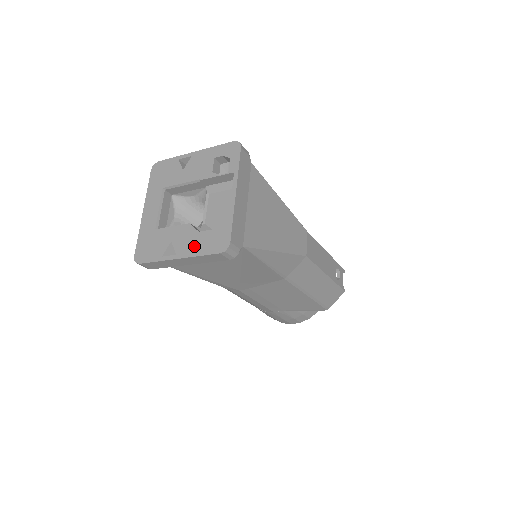
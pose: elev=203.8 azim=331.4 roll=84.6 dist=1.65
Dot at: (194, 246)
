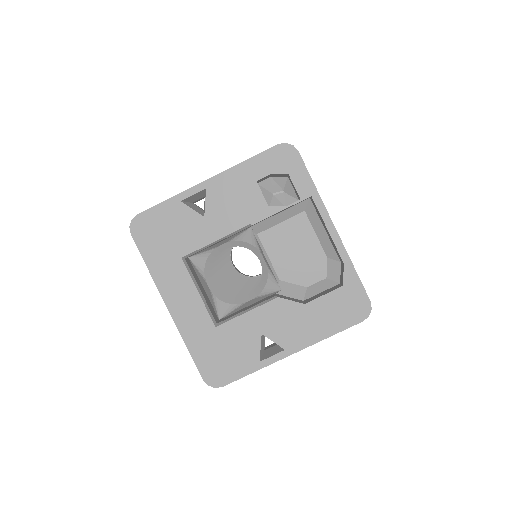
Dot at: (310, 327)
